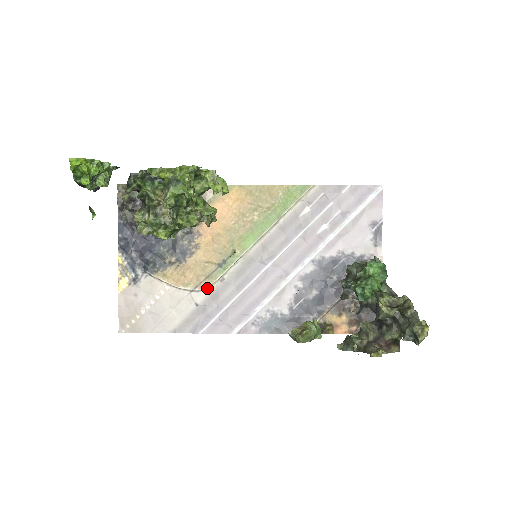
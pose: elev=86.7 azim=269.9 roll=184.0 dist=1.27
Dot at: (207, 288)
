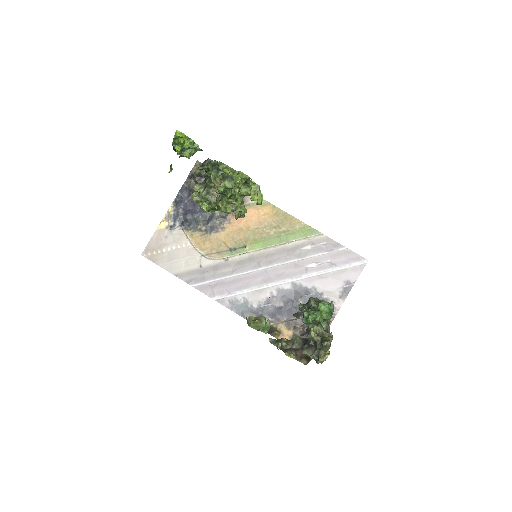
Dot at: (214, 259)
